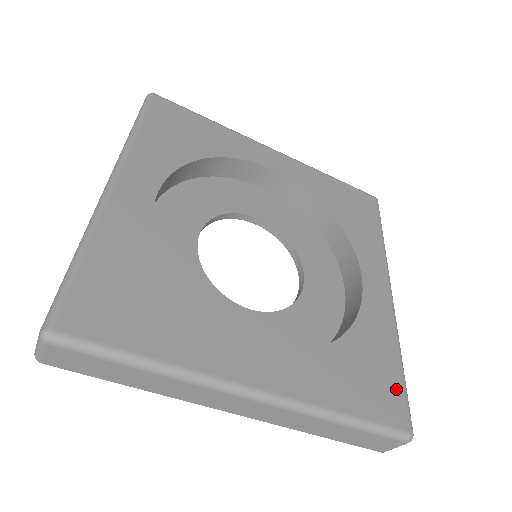
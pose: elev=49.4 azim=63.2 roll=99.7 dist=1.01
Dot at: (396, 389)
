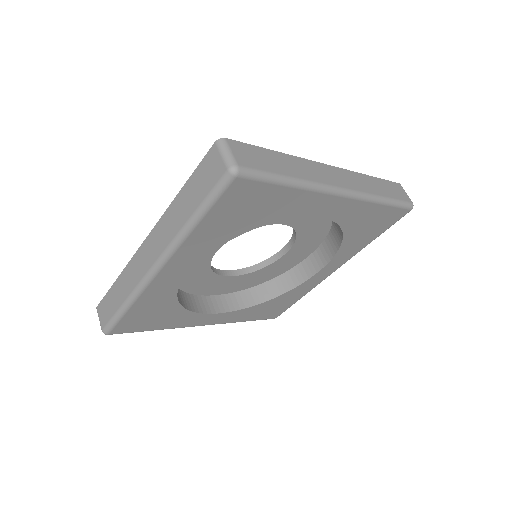
Dot at: (284, 308)
